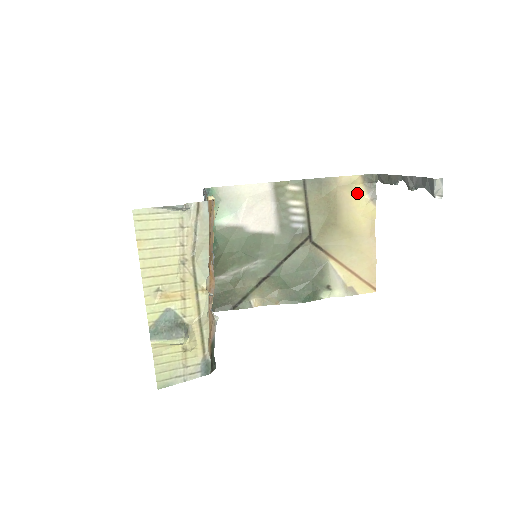
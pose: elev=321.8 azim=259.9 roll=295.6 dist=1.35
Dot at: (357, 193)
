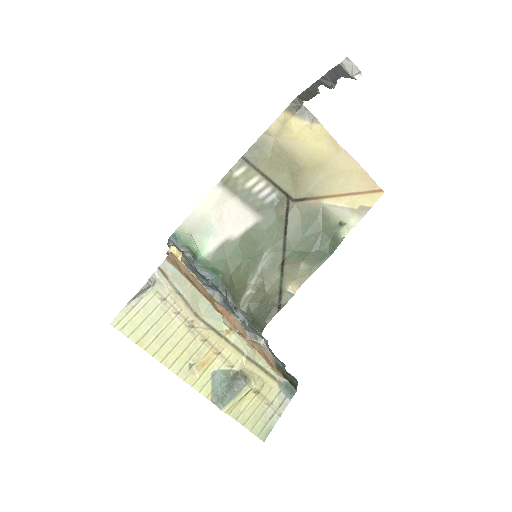
Dot at: (295, 128)
